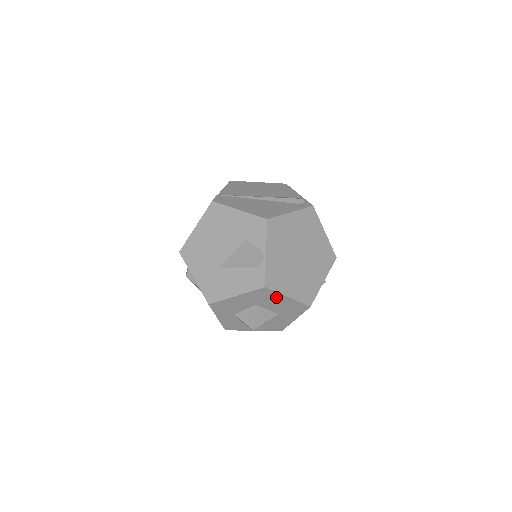
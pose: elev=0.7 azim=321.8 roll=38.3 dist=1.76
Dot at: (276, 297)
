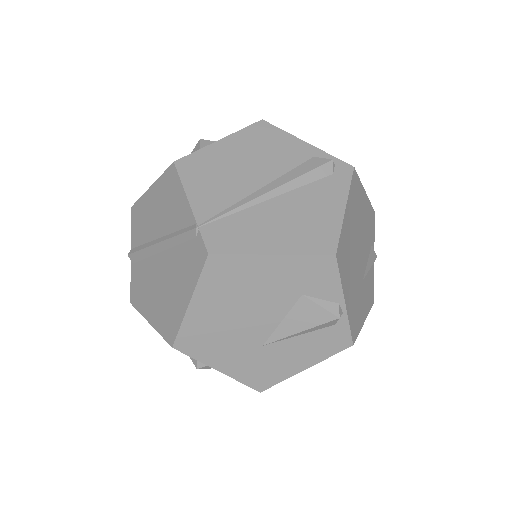
Dot at: occluded
